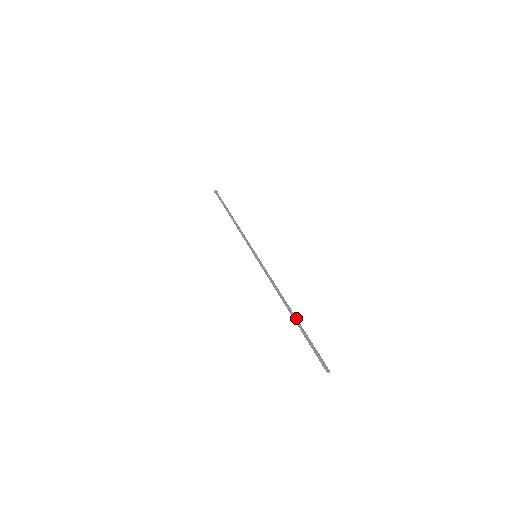
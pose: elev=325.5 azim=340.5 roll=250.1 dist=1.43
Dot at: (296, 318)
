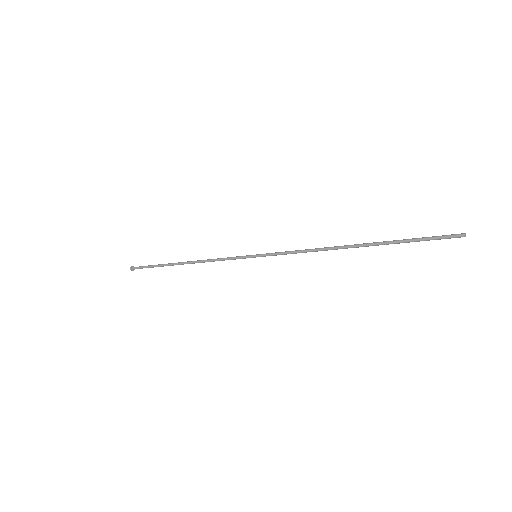
Dot at: (372, 243)
